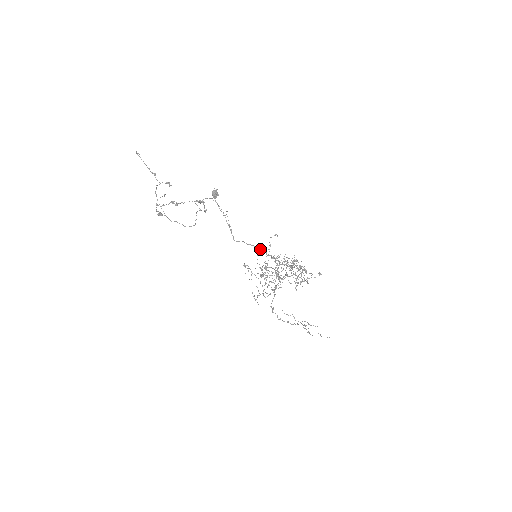
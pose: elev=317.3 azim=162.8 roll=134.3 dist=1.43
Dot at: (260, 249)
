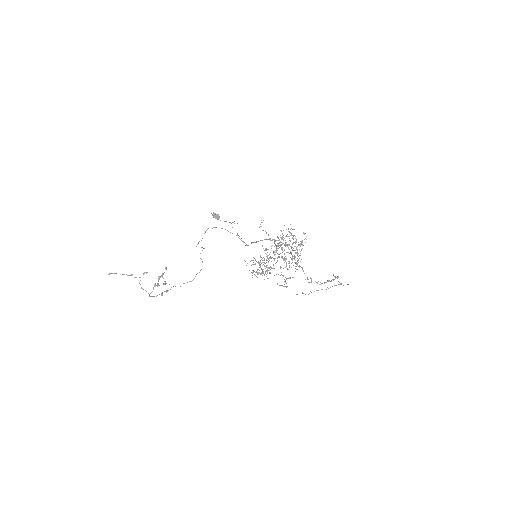
Dot at: occluded
